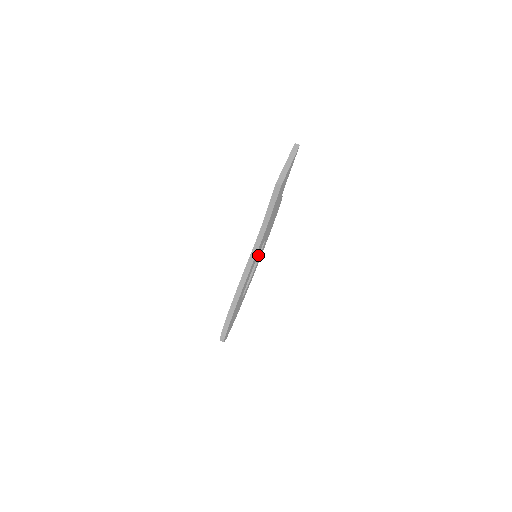
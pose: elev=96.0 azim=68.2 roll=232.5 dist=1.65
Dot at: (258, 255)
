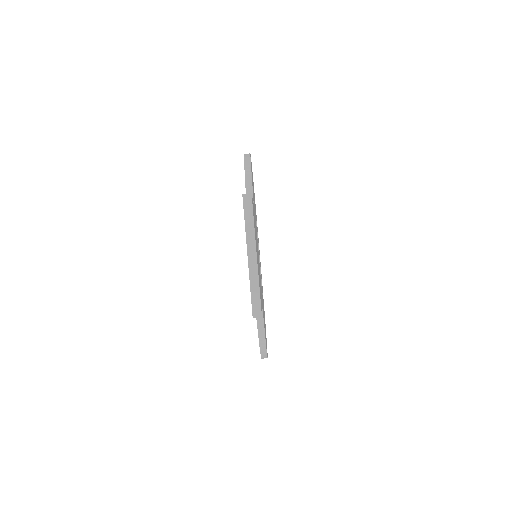
Dot at: occluded
